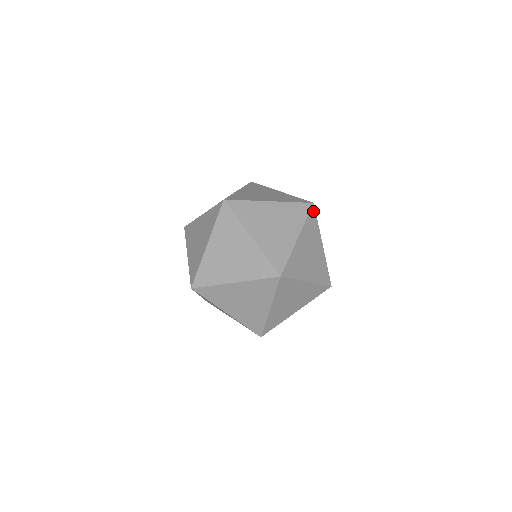
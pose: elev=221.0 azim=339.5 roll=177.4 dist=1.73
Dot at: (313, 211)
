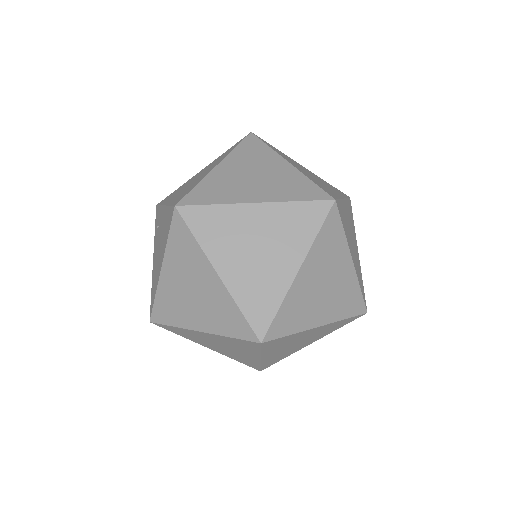
Dot at: (350, 203)
